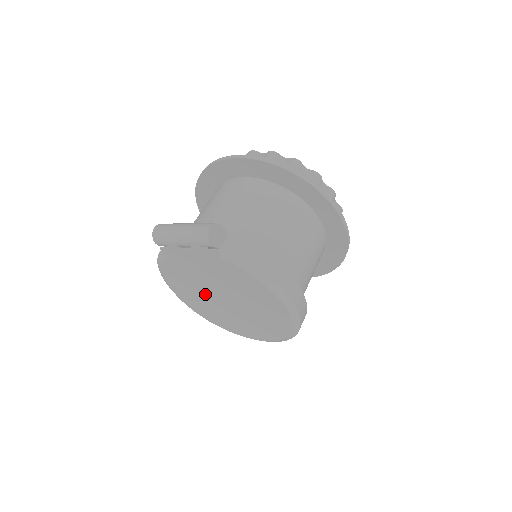
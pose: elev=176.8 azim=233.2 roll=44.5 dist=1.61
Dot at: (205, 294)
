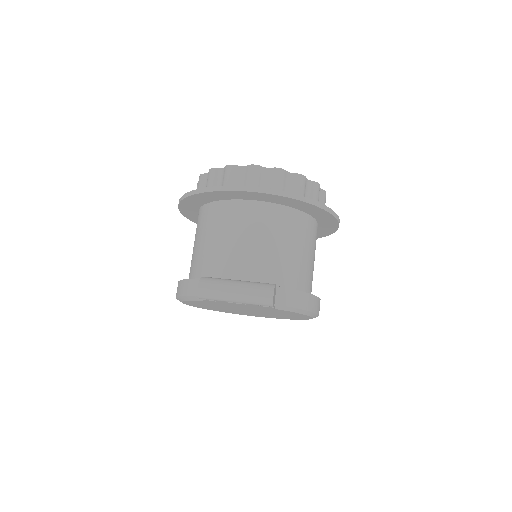
Dot at: (226, 308)
